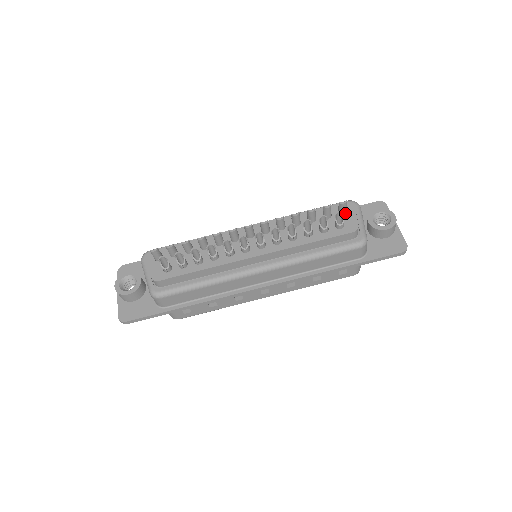
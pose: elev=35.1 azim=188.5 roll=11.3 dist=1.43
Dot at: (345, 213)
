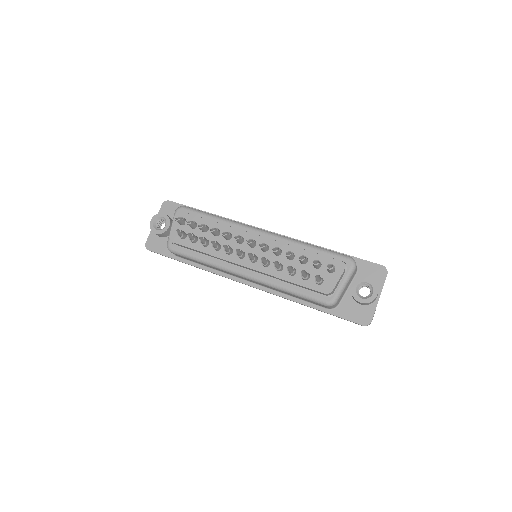
Dot at: (332, 272)
